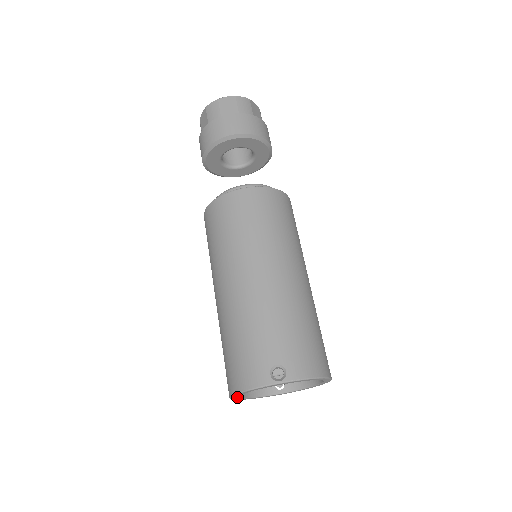
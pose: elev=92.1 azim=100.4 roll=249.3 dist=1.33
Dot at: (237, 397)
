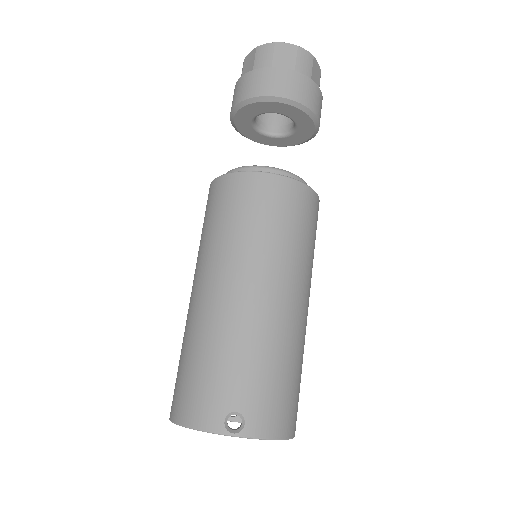
Dot at: occluded
